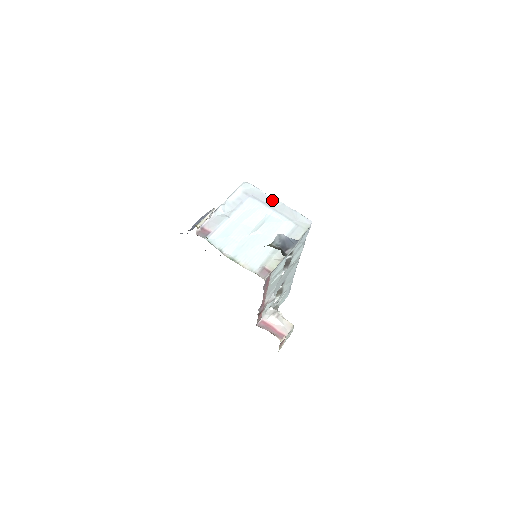
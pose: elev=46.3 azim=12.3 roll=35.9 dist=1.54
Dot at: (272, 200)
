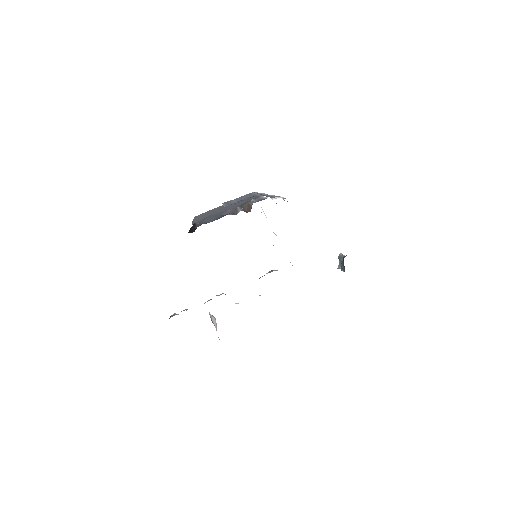
Dot at: occluded
